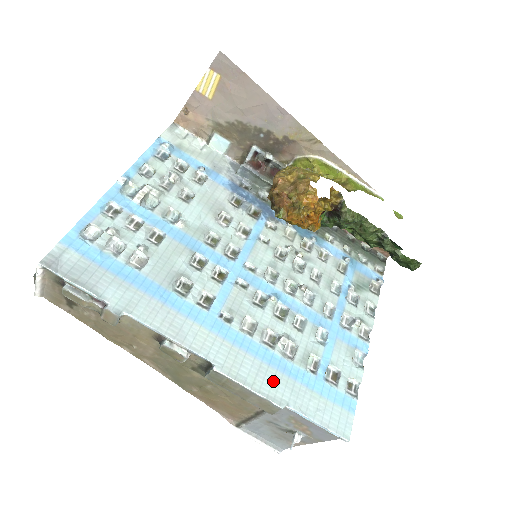
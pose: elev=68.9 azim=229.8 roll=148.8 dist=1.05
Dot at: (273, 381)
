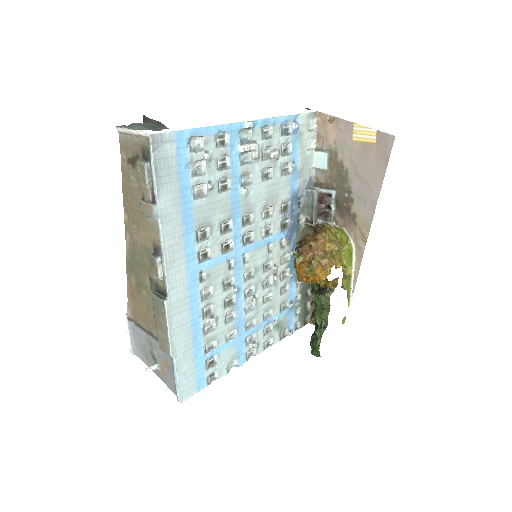
Dot at: (183, 337)
